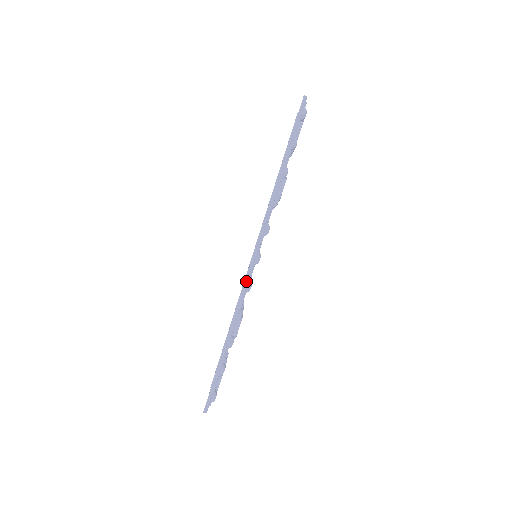
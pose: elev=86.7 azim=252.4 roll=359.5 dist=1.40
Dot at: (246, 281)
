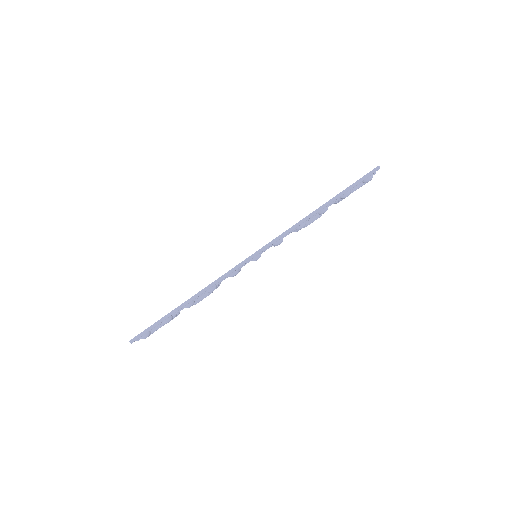
Dot at: (236, 267)
